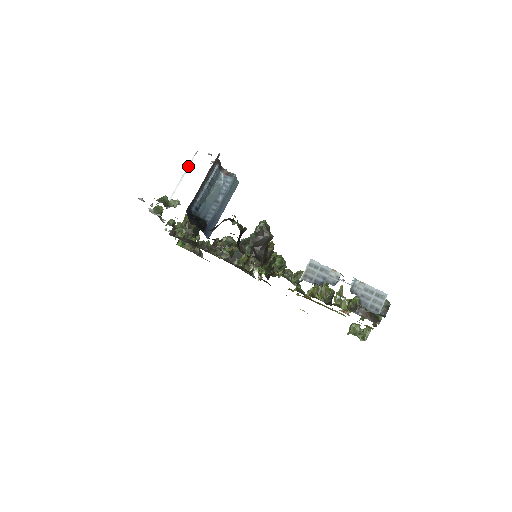
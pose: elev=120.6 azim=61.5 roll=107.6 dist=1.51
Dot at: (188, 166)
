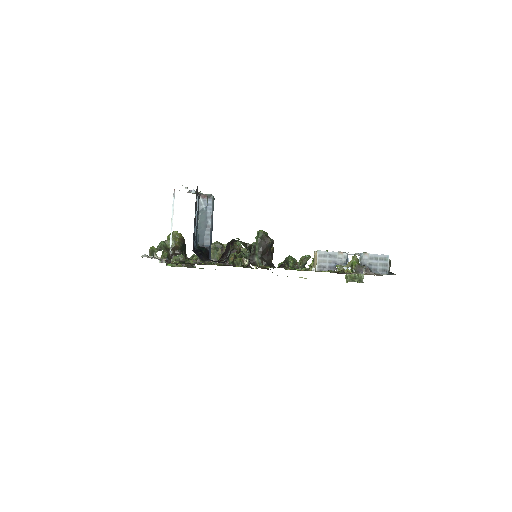
Dot at: (172, 208)
